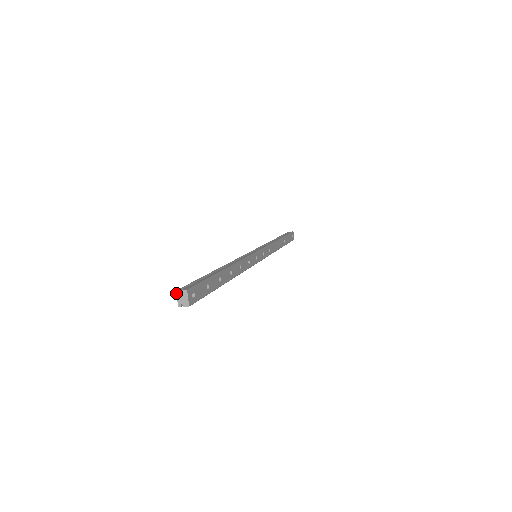
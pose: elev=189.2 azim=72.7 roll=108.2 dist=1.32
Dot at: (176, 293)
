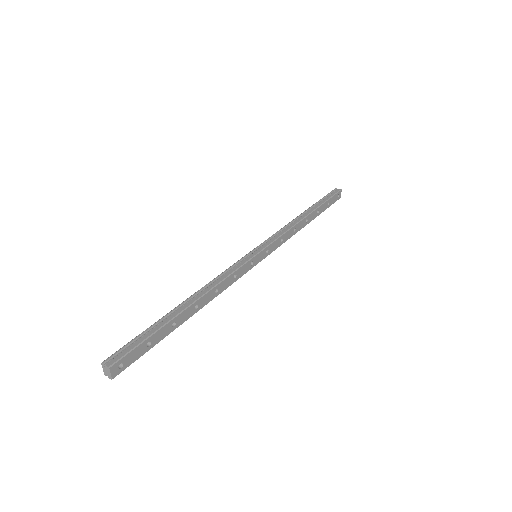
Dot at: (101, 364)
